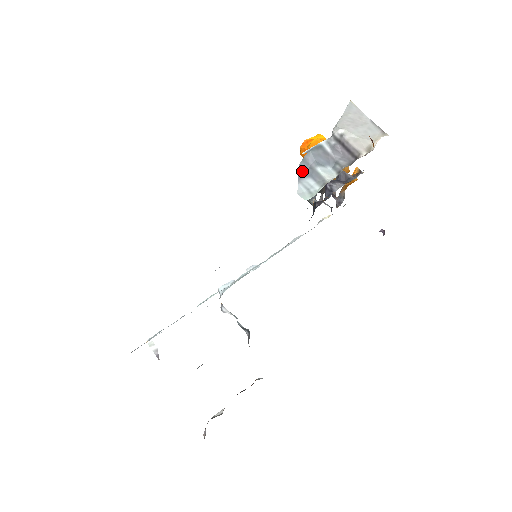
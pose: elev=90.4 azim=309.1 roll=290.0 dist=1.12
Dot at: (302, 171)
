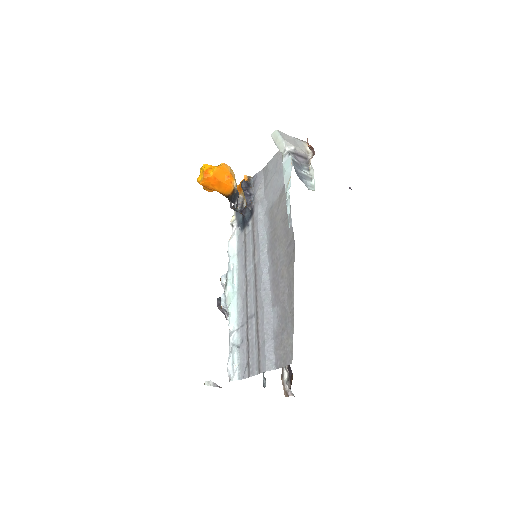
Dot at: (299, 177)
